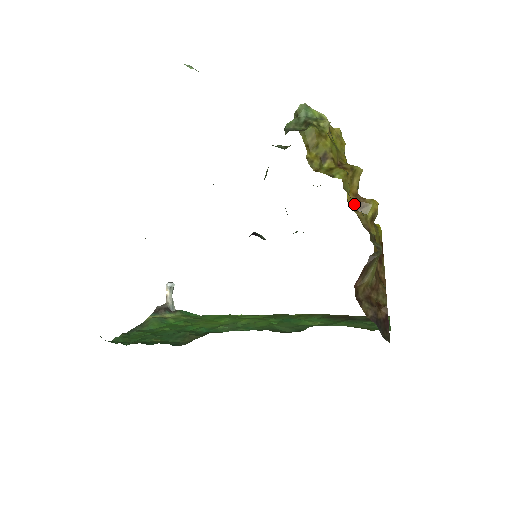
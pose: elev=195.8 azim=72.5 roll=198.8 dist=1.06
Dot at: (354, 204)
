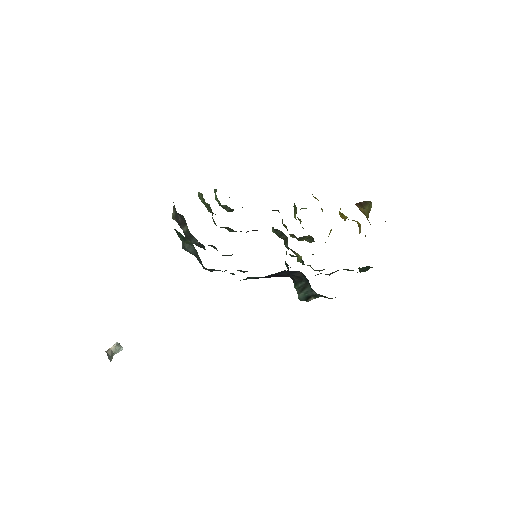
Dot at: occluded
